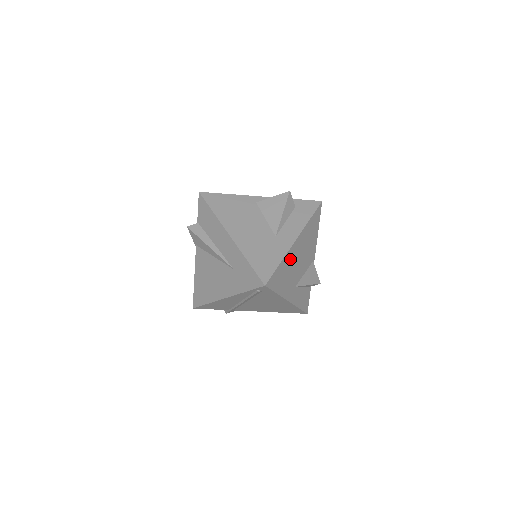
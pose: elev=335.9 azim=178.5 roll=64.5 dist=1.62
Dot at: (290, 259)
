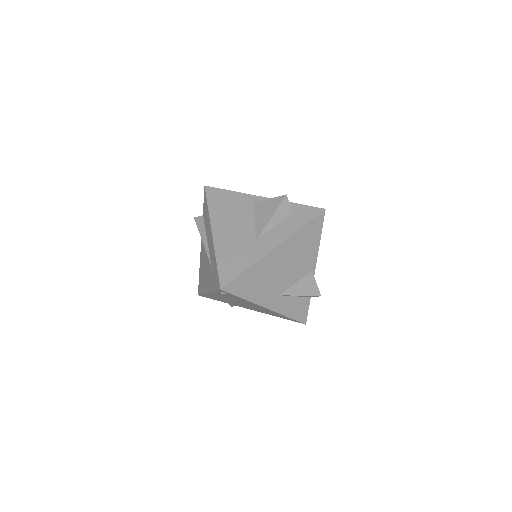
Dot at: (266, 266)
